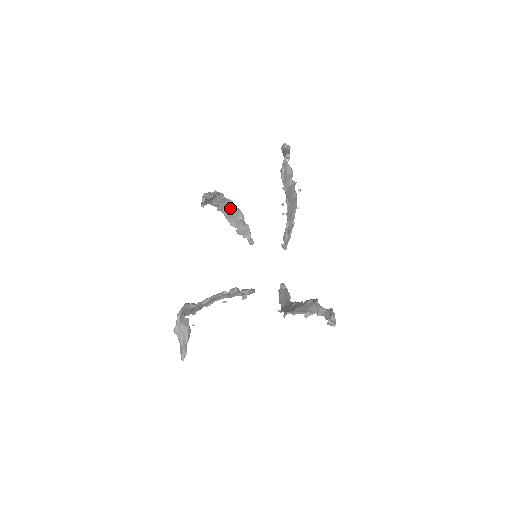
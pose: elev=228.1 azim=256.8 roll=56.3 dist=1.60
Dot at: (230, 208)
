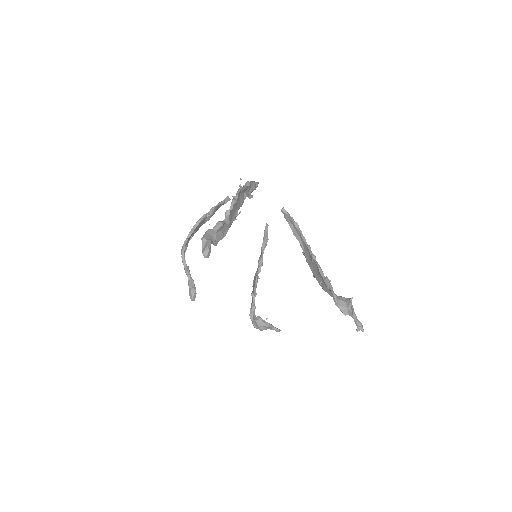
Dot at: (195, 229)
